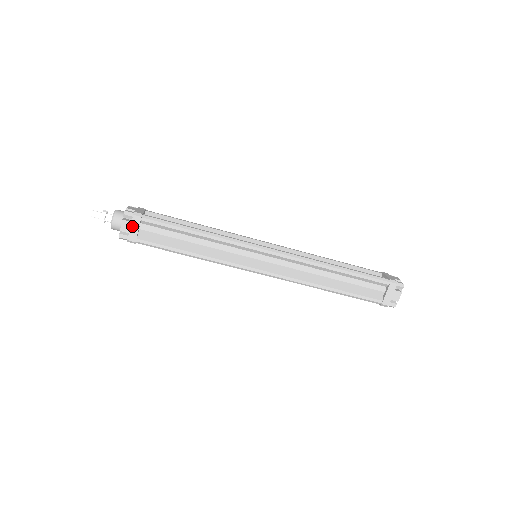
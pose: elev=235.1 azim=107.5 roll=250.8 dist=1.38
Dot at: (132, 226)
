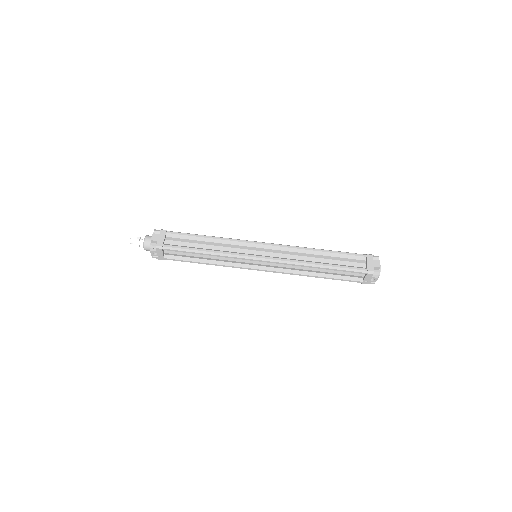
Dot at: (160, 237)
